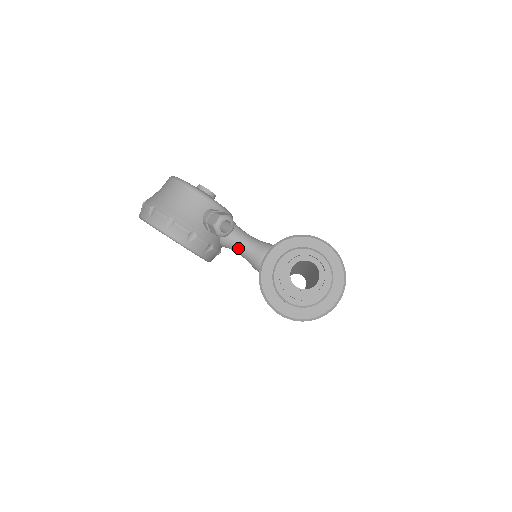
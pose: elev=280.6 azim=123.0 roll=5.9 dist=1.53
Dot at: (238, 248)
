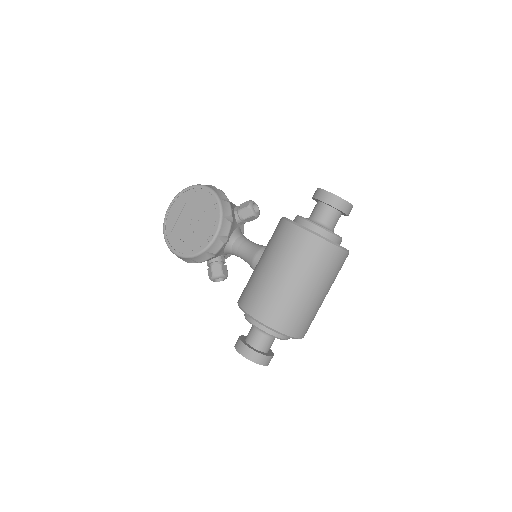
Dot at: (246, 241)
